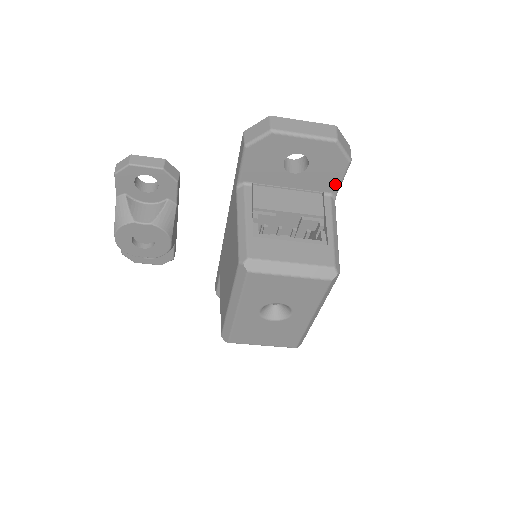
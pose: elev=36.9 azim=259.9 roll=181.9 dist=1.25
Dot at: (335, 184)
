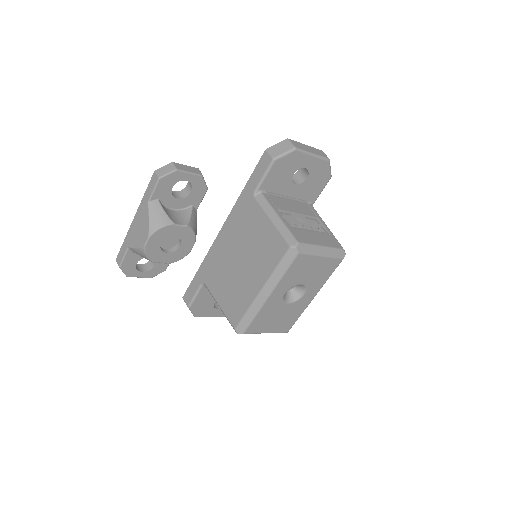
Dot at: (316, 195)
